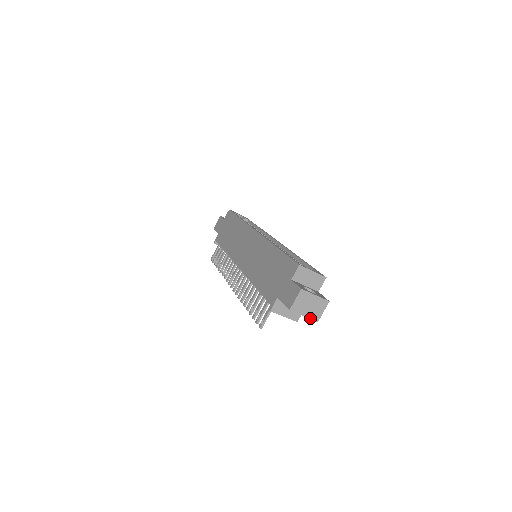
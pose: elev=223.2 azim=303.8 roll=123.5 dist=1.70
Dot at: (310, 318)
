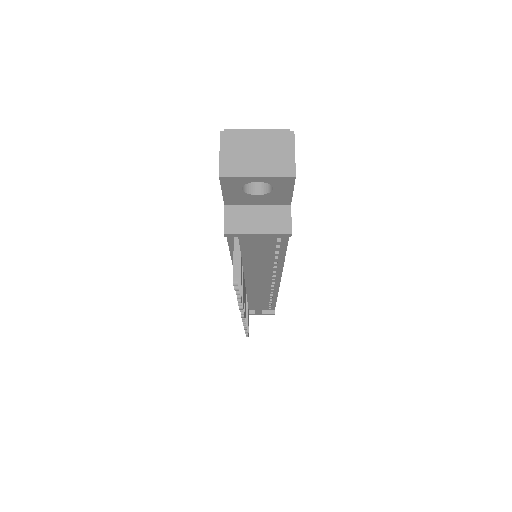
Dot at: (273, 176)
